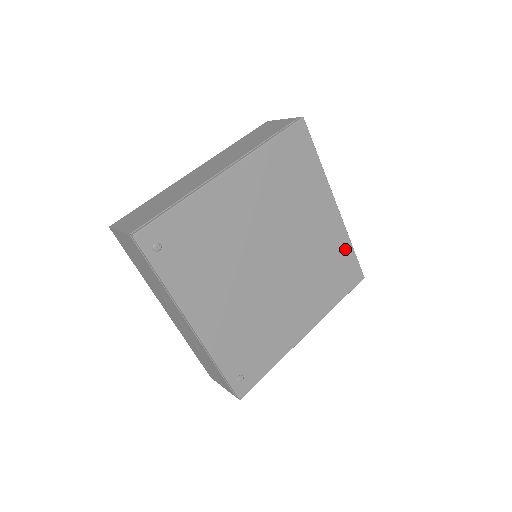
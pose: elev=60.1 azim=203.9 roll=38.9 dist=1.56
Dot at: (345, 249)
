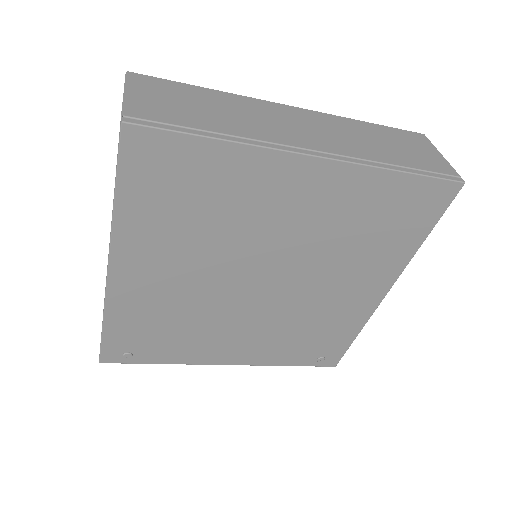
Dot at: (386, 186)
